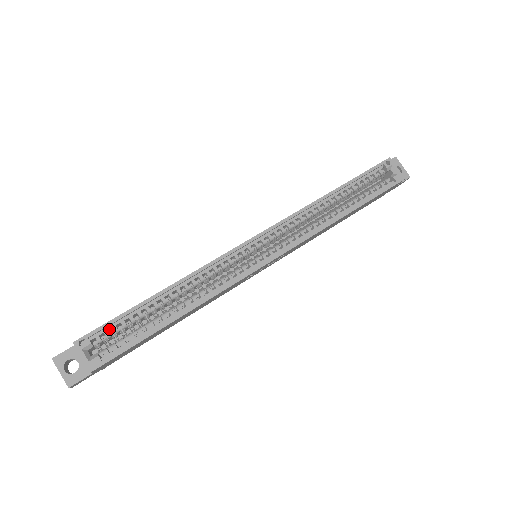
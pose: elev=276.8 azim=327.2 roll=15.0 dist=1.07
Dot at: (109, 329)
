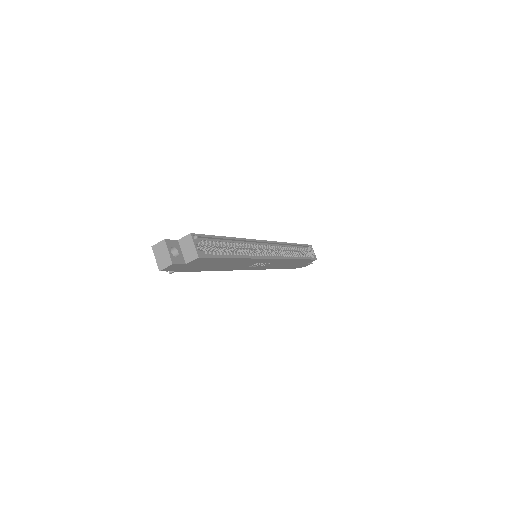
Dot at: (204, 240)
